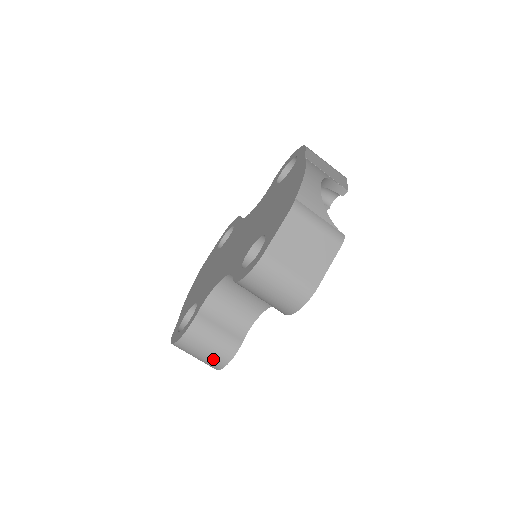
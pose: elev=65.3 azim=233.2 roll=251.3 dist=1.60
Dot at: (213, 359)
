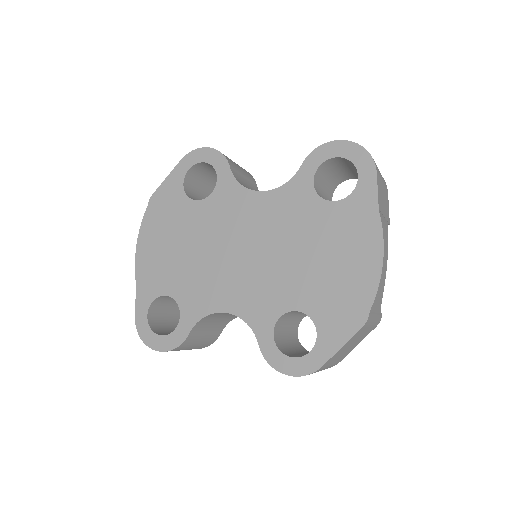
Dot at: occluded
